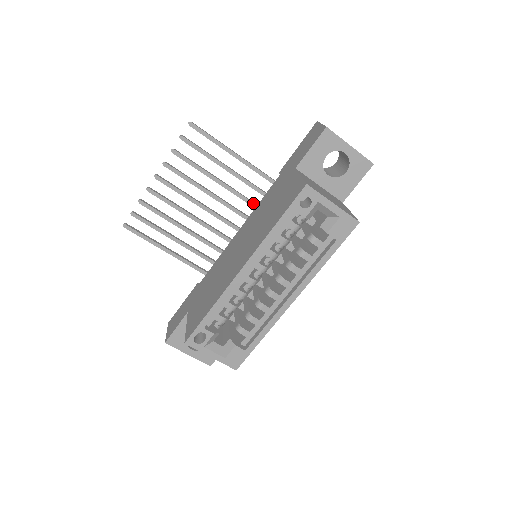
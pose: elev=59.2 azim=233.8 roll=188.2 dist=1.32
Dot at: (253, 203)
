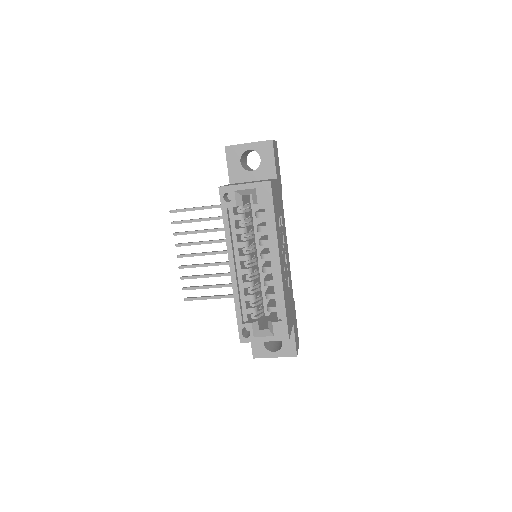
Dot at: occluded
